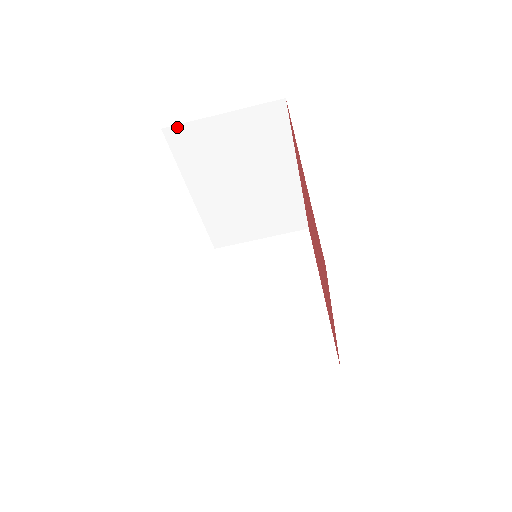
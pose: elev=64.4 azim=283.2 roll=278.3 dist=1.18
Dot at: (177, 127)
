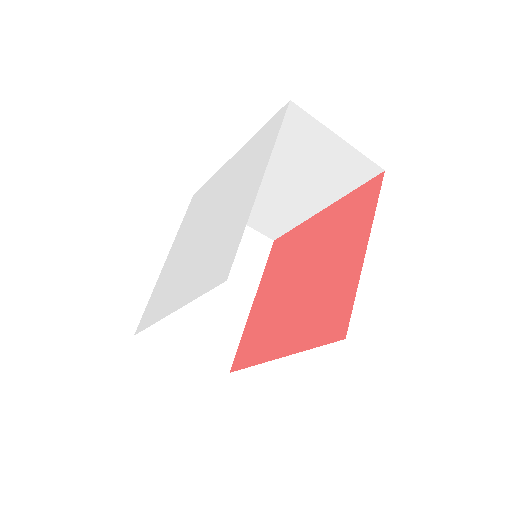
Dot at: (301, 111)
